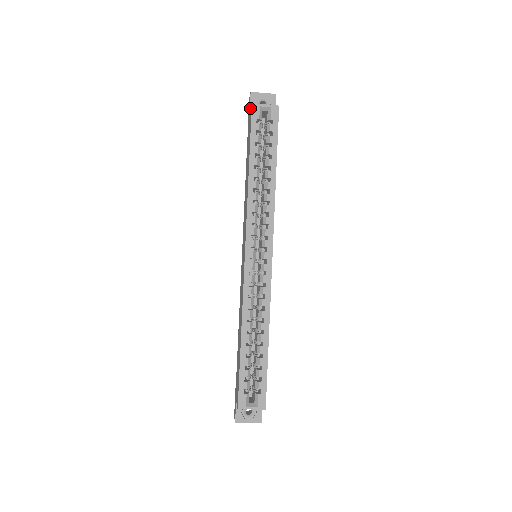
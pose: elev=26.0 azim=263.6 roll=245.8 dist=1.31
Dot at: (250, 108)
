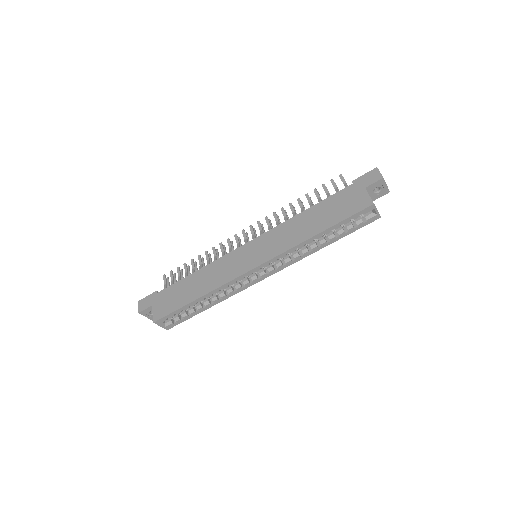
Dot at: (369, 186)
